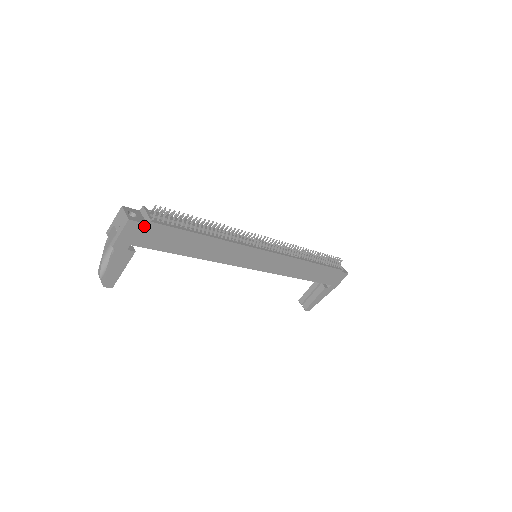
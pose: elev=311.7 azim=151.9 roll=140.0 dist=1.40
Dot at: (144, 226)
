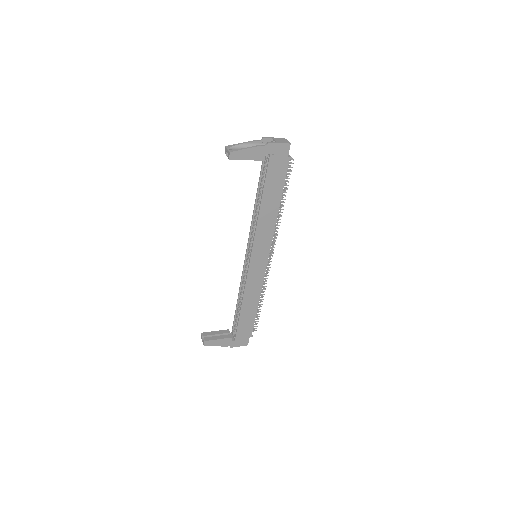
Dot at: (286, 156)
